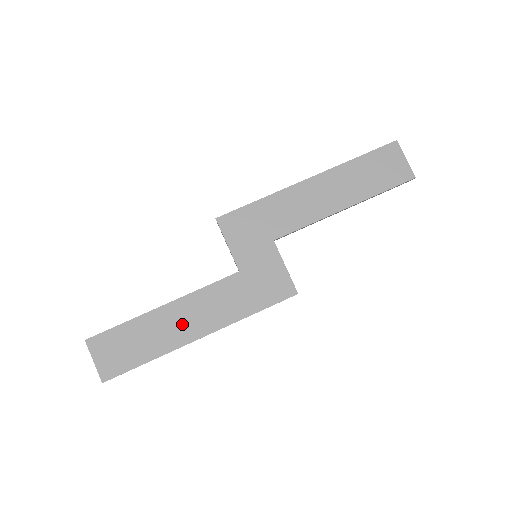
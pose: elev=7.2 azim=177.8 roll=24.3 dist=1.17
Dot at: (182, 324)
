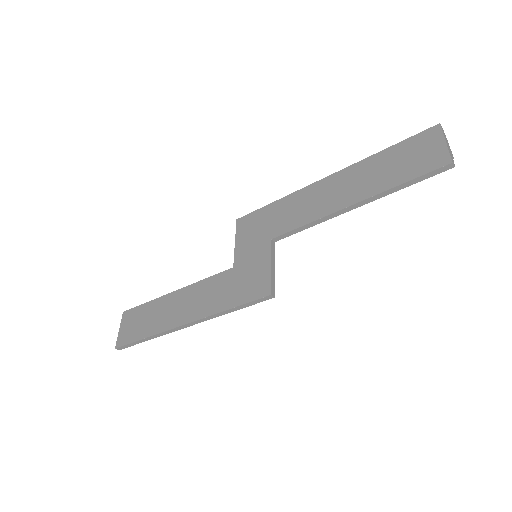
Dot at: (177, 310)
